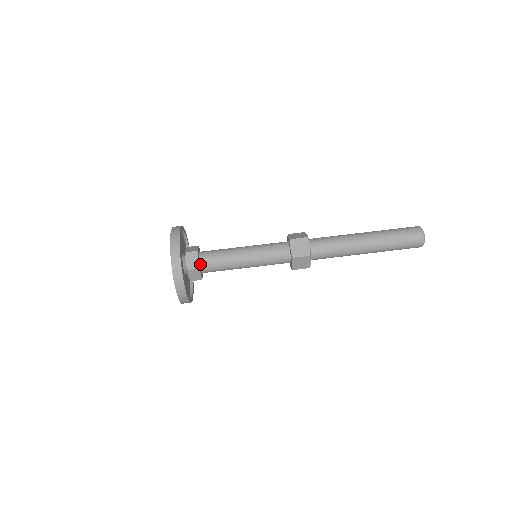
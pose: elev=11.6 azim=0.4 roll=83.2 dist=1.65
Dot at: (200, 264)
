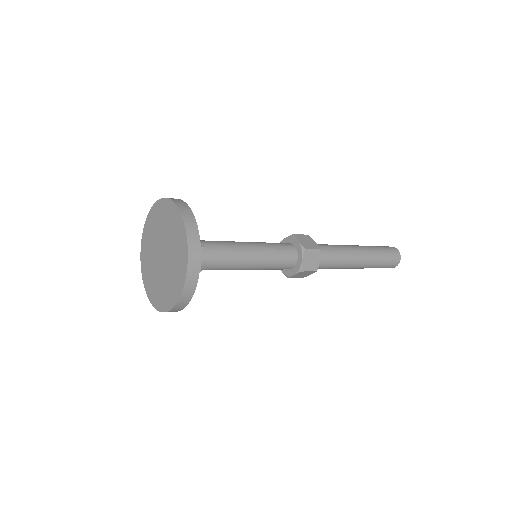
Dot at: occluded
